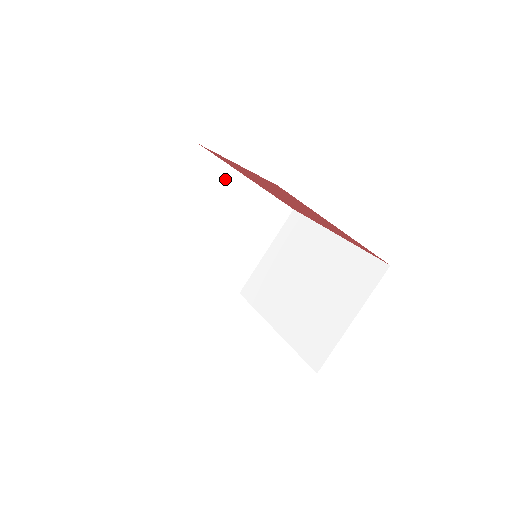
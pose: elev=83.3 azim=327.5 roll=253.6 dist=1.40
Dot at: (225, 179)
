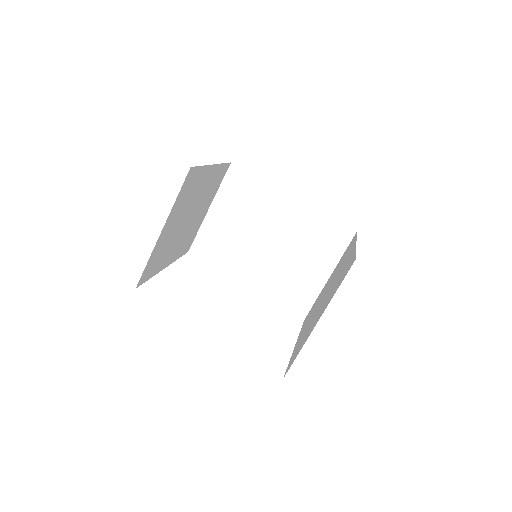
Dot at: (199, 179)
